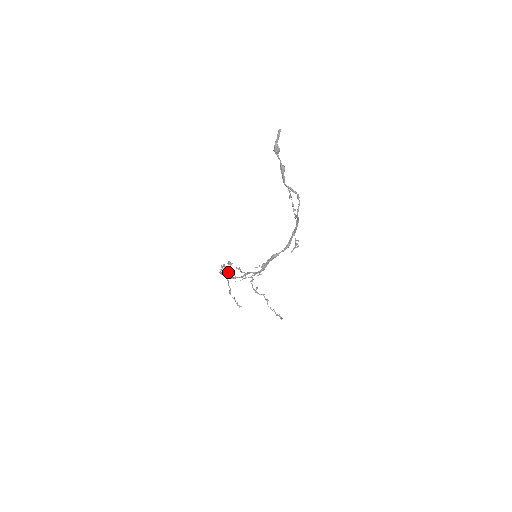
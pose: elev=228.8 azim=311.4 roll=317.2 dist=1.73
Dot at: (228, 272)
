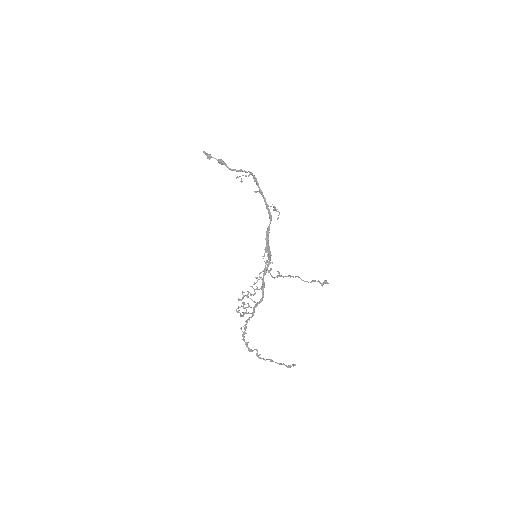
Dot at: (248, 318)
